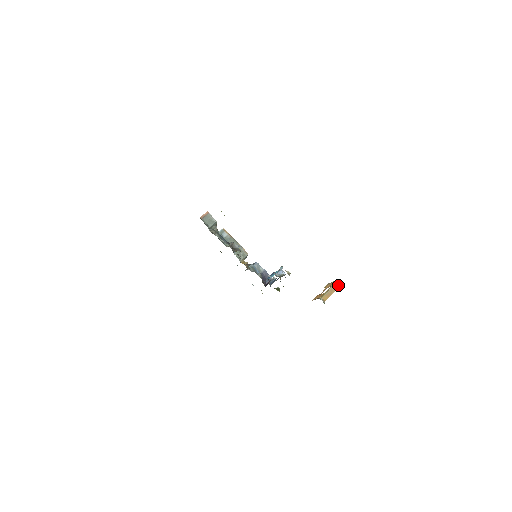
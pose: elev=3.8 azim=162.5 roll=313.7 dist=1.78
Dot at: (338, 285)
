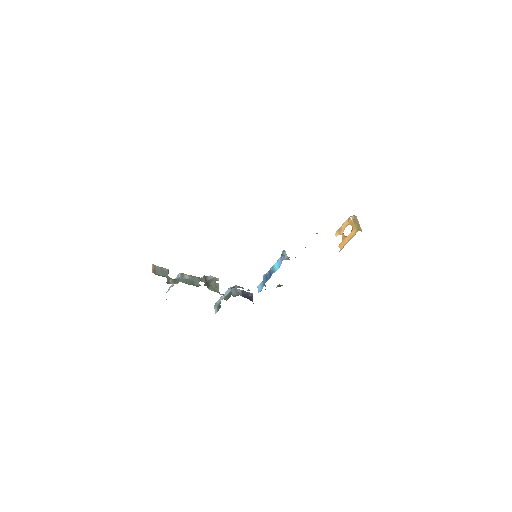
Dot at: (356, 217)
